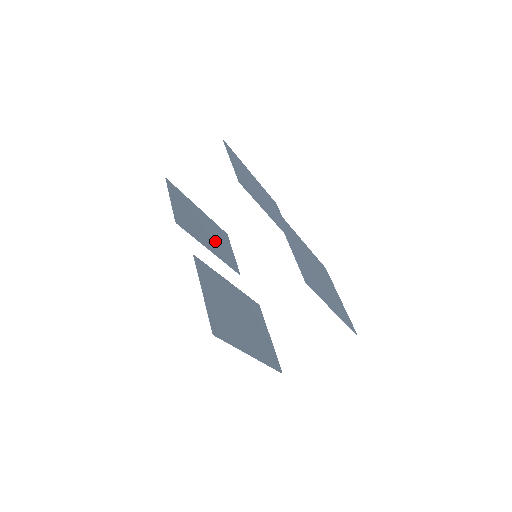
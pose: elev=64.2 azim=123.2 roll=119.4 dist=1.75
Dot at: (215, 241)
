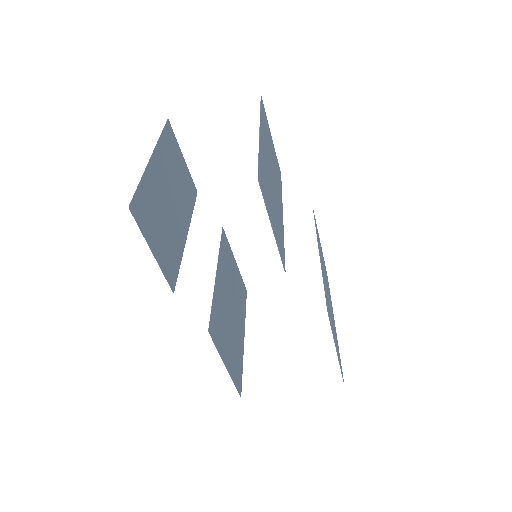
Dot at: (178, 193)
